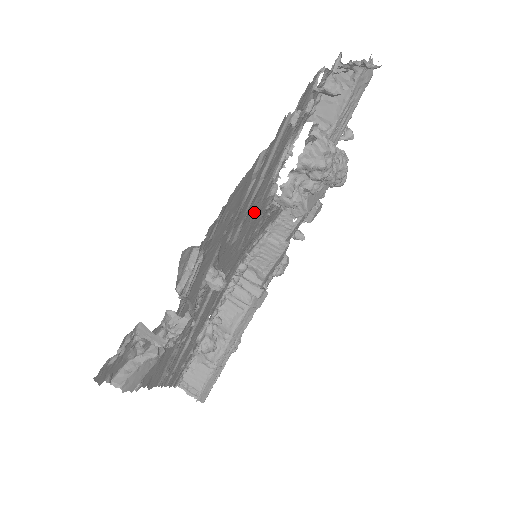
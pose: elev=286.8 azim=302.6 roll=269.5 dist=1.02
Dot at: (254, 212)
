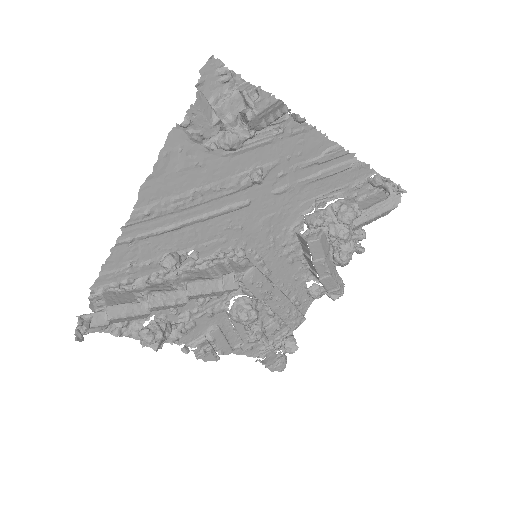
Dot at: (292, 204)
